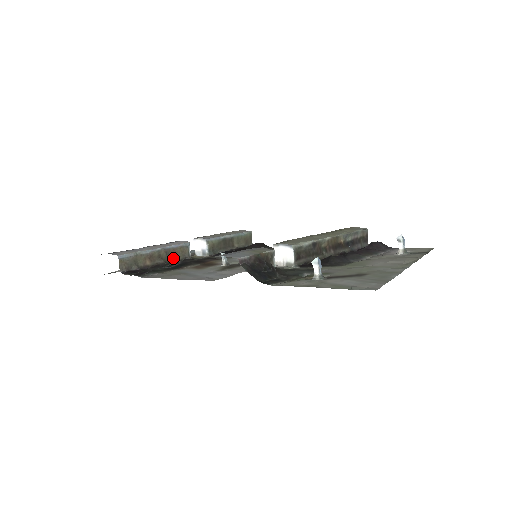
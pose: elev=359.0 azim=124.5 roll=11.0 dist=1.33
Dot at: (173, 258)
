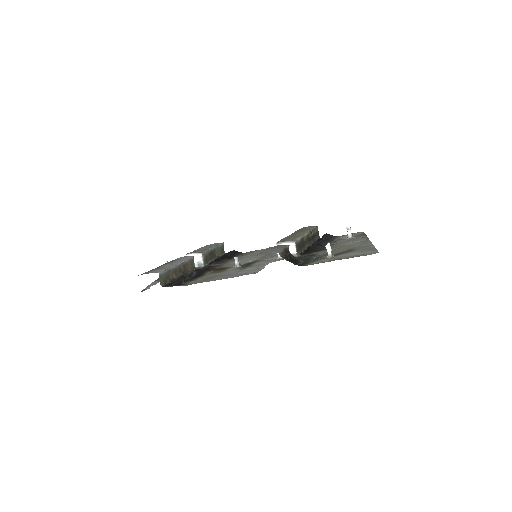
Dot at: (187, 270)
